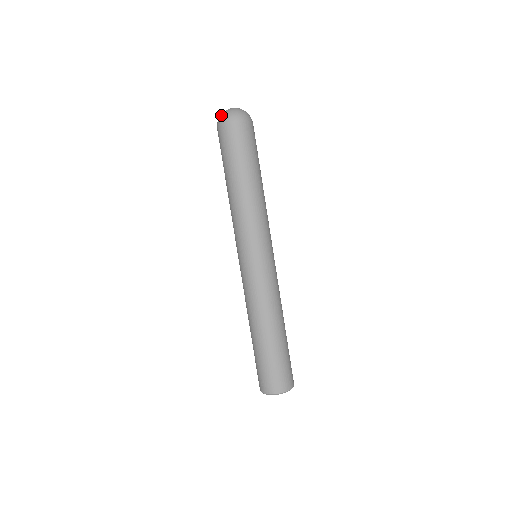
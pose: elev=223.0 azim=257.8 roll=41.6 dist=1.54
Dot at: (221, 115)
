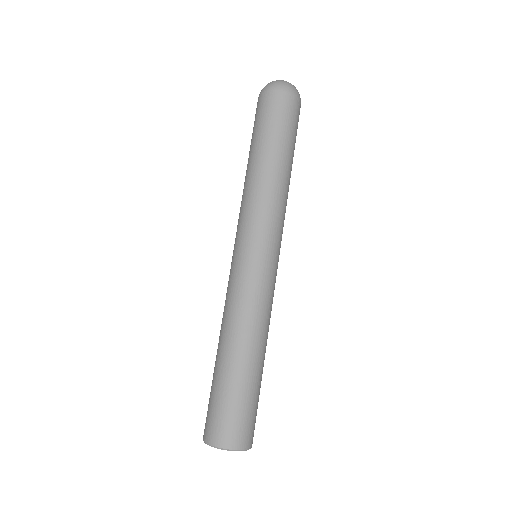
Dot at: (278, 81)
